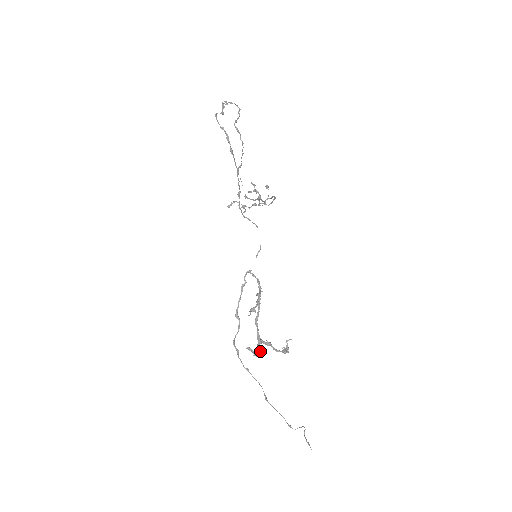
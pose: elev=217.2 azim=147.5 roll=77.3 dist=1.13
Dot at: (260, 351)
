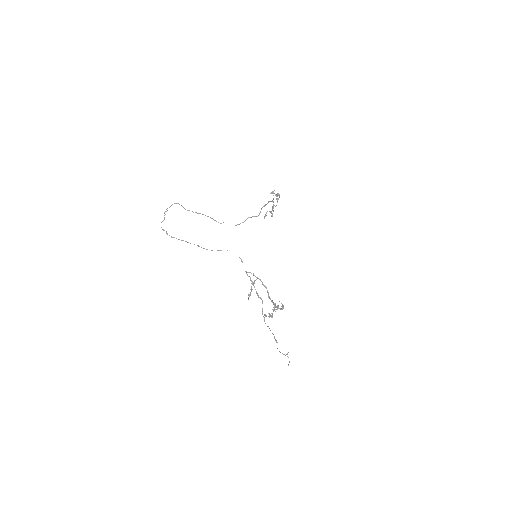
Dot at: (269, 314)
